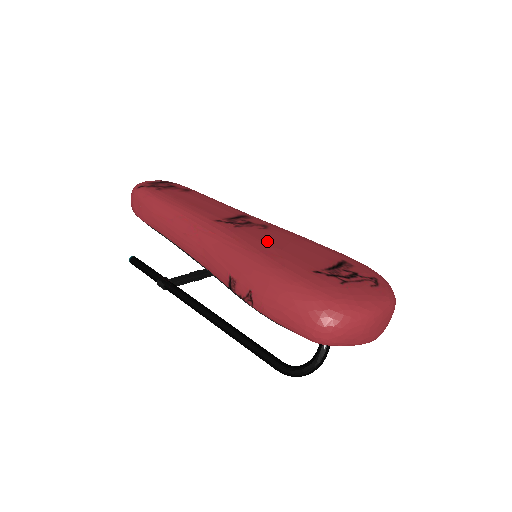
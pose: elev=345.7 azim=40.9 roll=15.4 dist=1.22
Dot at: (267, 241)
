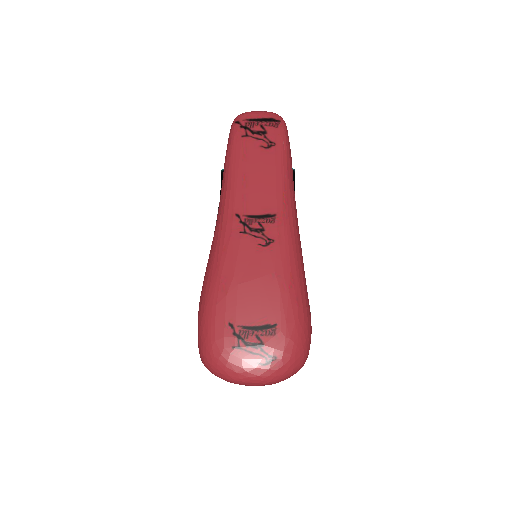
Dot at: (241, 267)
